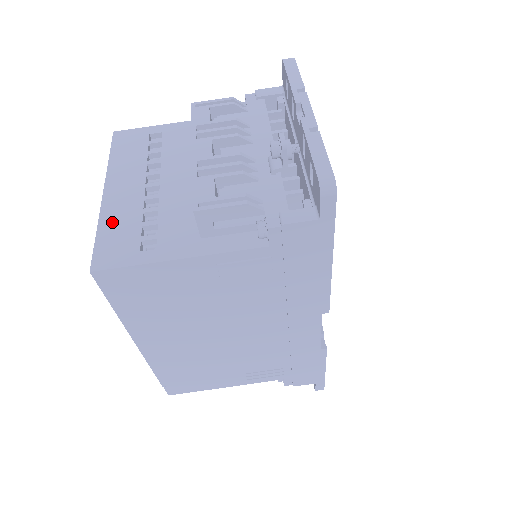
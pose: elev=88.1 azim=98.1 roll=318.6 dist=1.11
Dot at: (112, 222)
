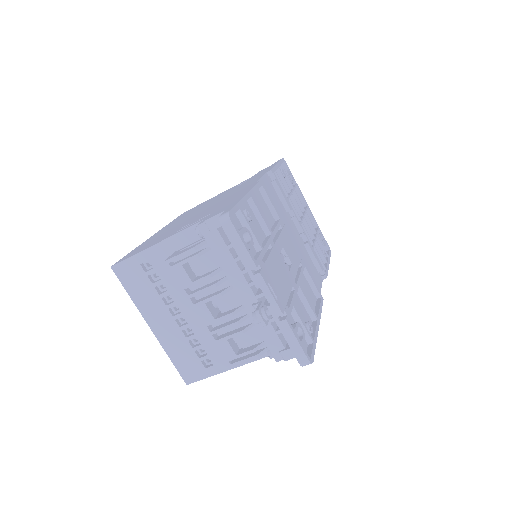
Dot at: (174, 351)
